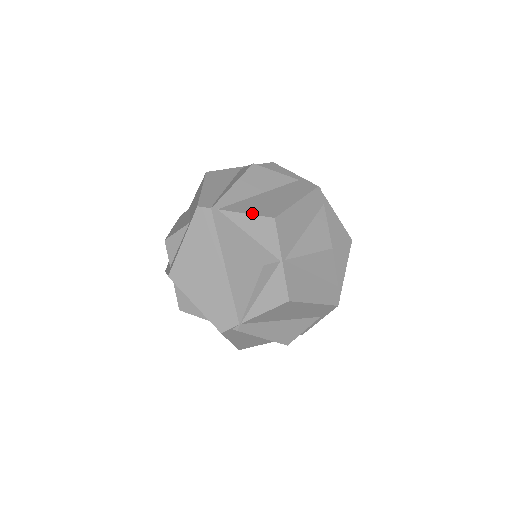
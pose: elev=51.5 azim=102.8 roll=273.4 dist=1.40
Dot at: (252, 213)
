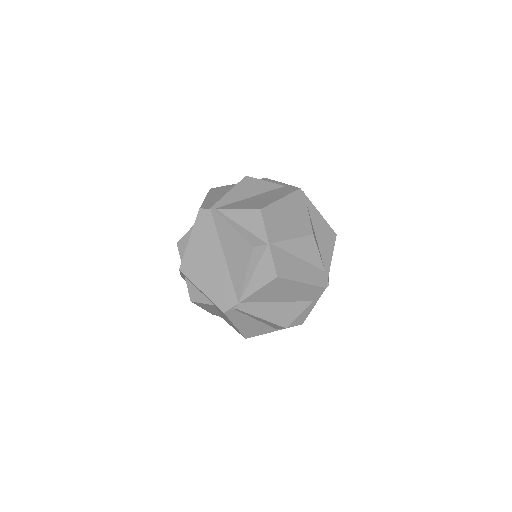
Dot at: (243, 208)
